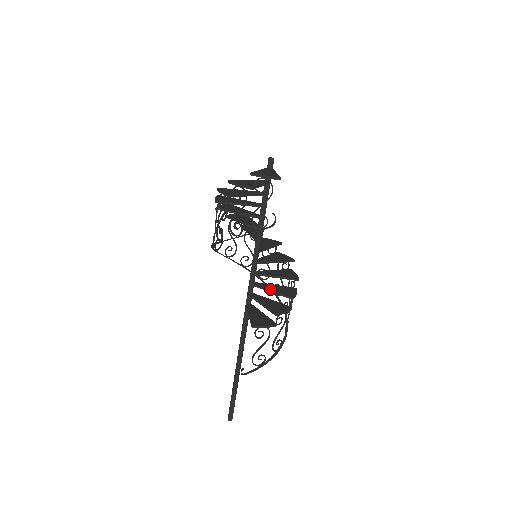
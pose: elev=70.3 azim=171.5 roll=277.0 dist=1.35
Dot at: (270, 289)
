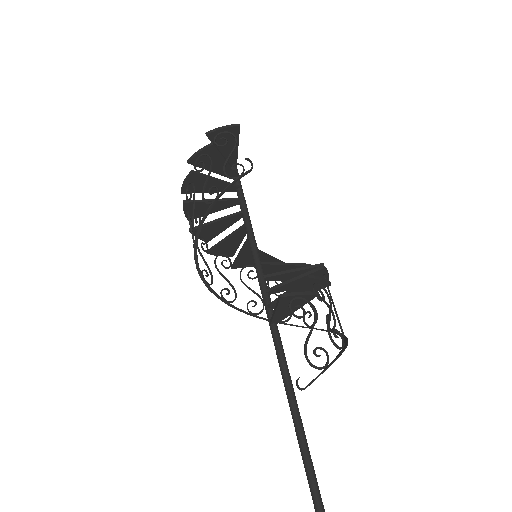
Dot at: (290, 279)
